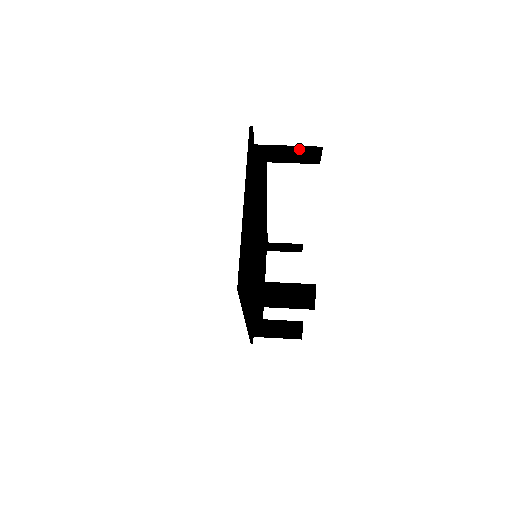
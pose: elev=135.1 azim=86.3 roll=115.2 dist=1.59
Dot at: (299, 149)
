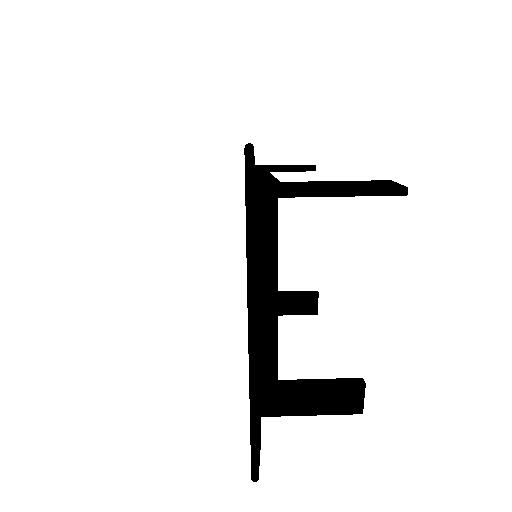
Dot at: occluded
